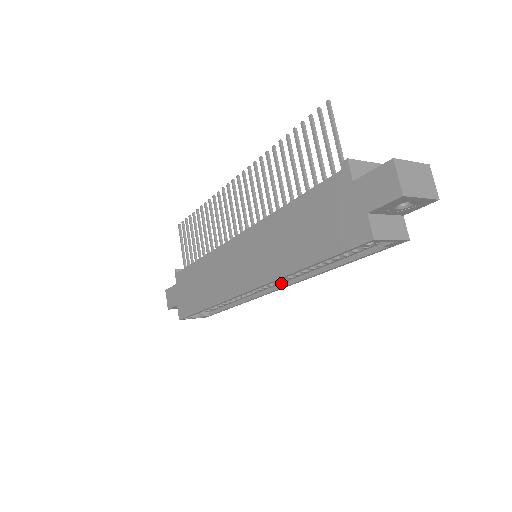
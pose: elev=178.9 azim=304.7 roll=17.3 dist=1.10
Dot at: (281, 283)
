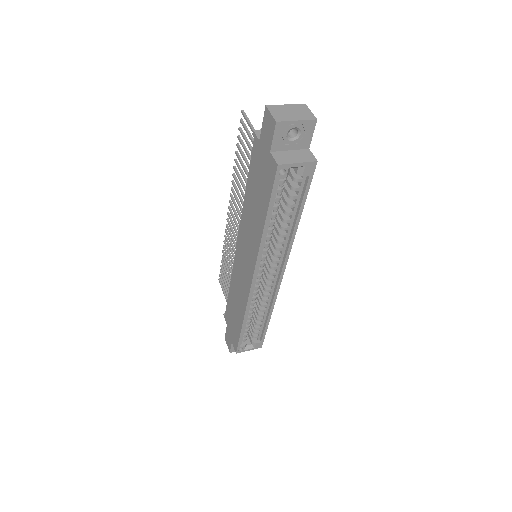
Dot at: (280, 268)
